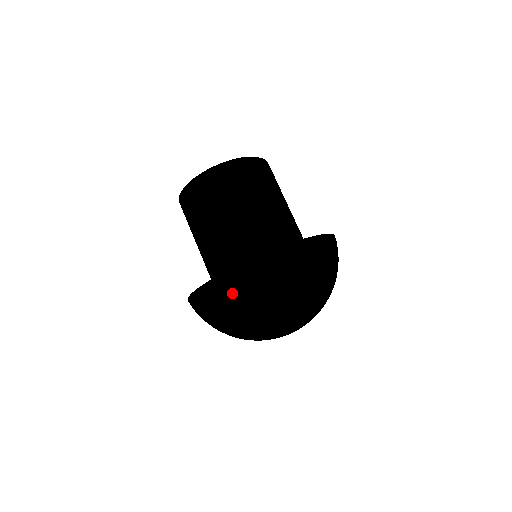
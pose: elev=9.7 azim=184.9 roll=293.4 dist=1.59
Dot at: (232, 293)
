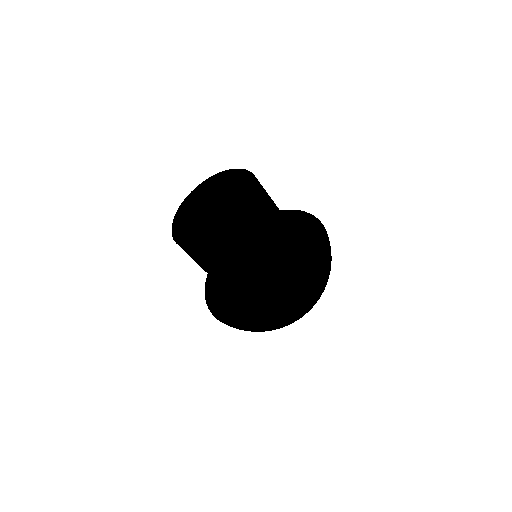
Dot at: (261, 331)
